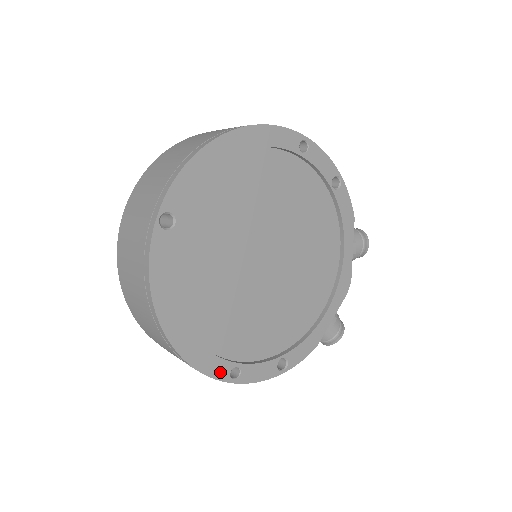
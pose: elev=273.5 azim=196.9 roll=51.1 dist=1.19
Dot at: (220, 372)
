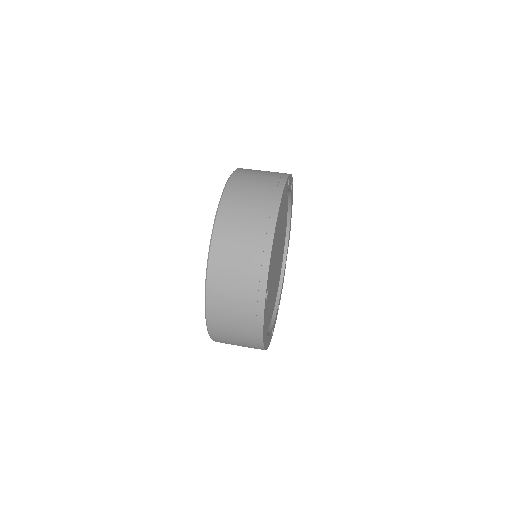
Dot at: (270, 339)
